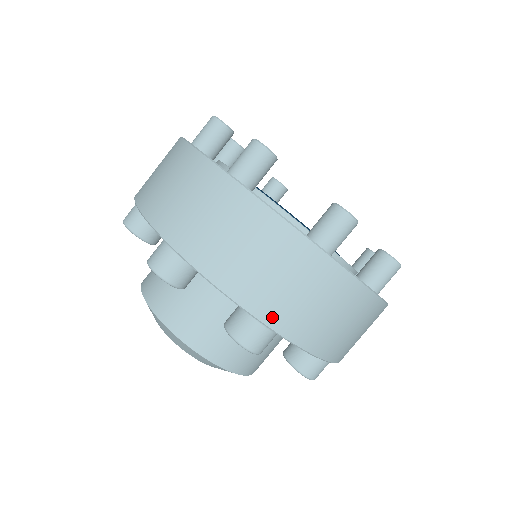
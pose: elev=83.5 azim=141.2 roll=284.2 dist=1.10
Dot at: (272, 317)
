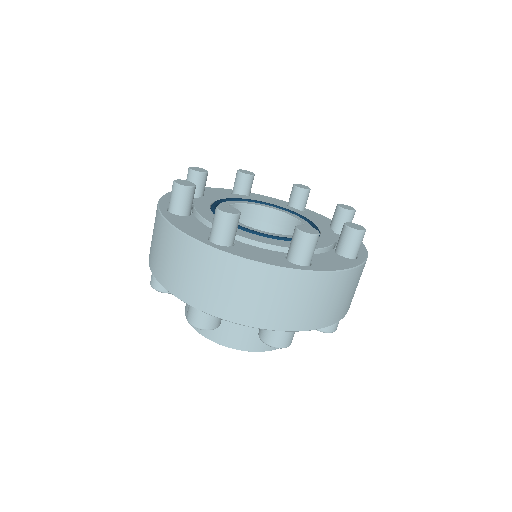
Dot at: (347, 310)
